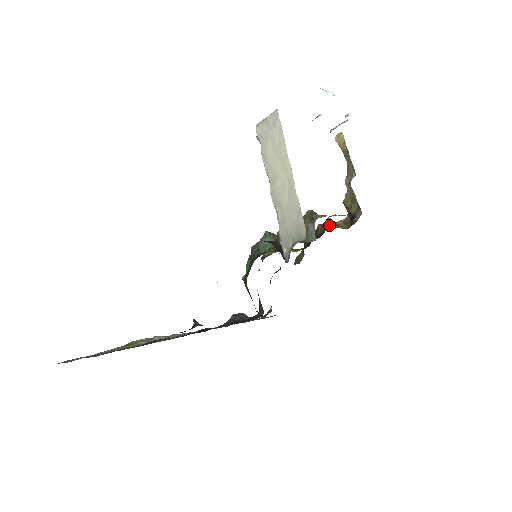
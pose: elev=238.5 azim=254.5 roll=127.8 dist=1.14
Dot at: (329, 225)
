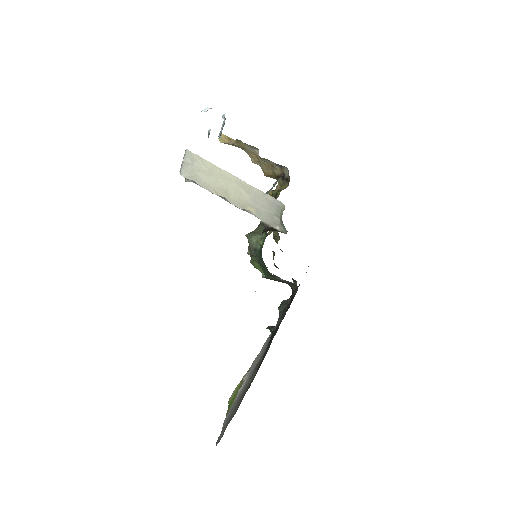
Dot at: (275, 195)
